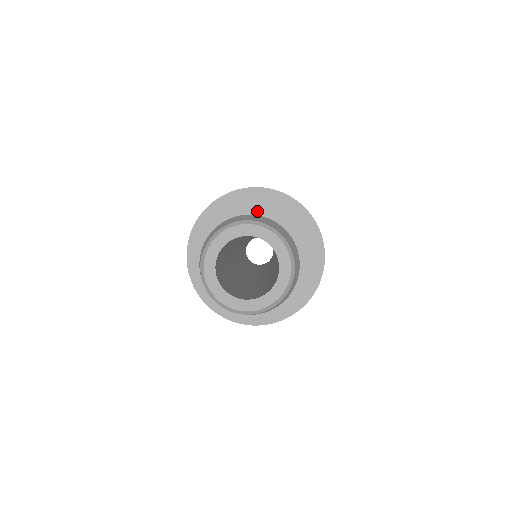
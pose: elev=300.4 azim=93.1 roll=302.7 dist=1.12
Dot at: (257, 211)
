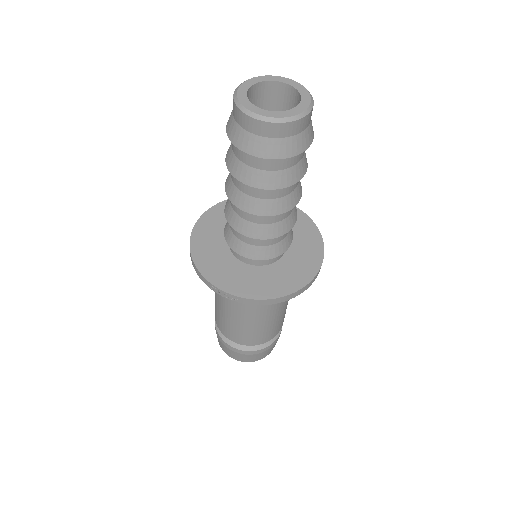
Dot at: occluded
